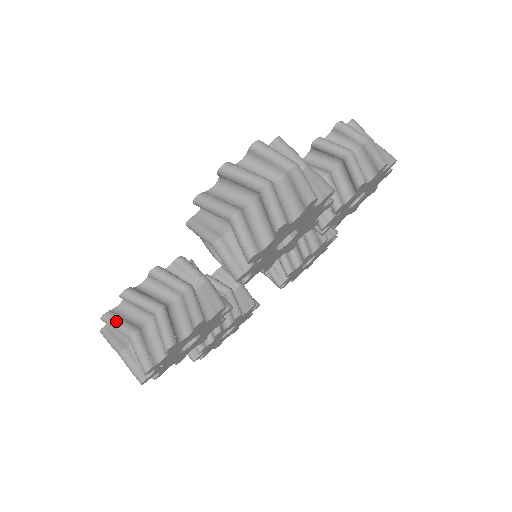
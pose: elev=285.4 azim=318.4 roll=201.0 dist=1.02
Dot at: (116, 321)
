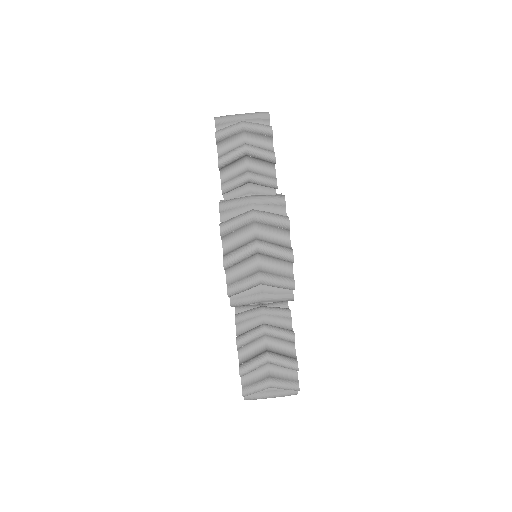
Dot at: (253, 389)
